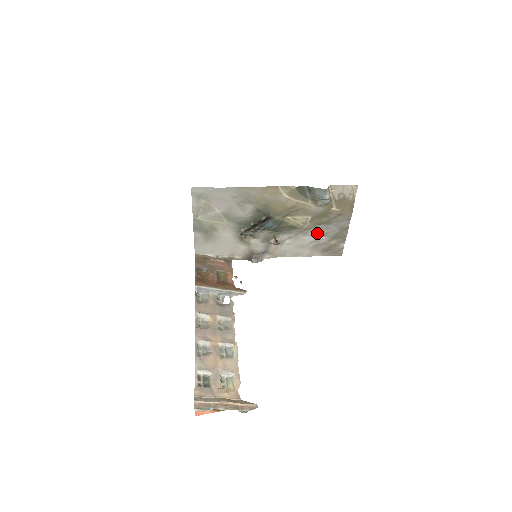
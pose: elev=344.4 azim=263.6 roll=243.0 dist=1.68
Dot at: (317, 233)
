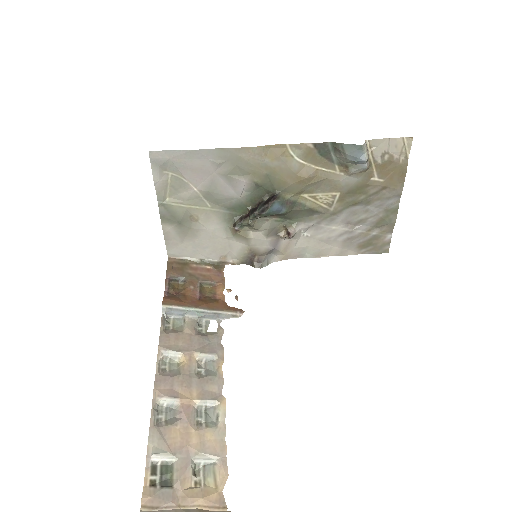
Dot at: (350, 219)
